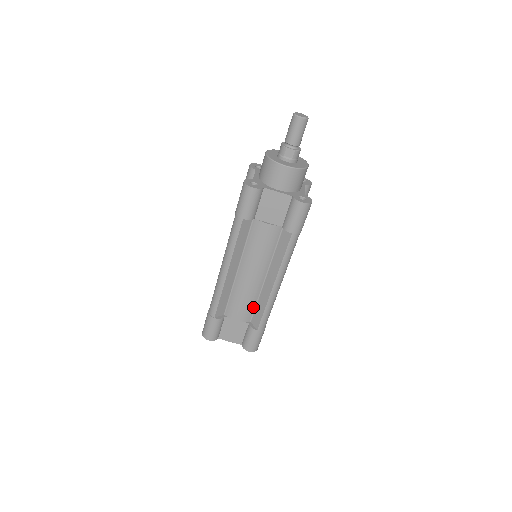
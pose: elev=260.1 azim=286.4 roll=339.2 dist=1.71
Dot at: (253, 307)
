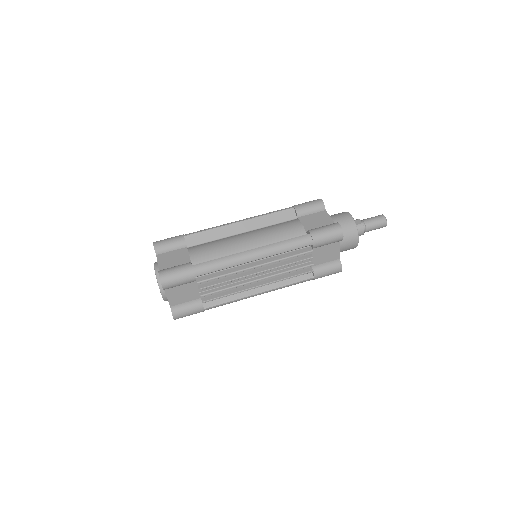
Dot at: (212, 258)
